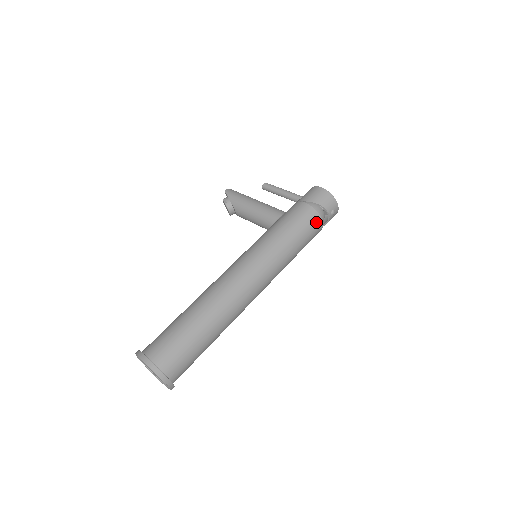
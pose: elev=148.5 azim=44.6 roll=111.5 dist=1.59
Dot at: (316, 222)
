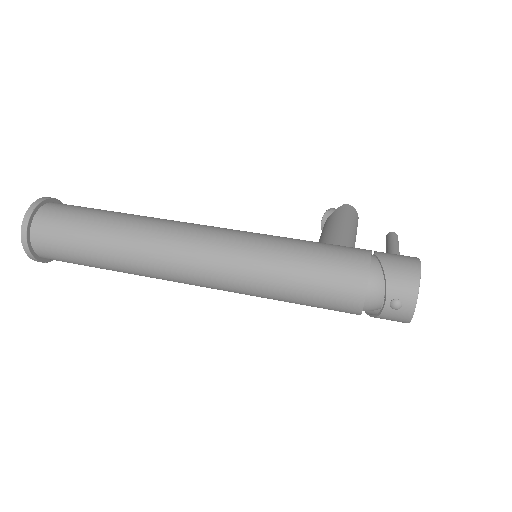
Dot at: (353, 284)
